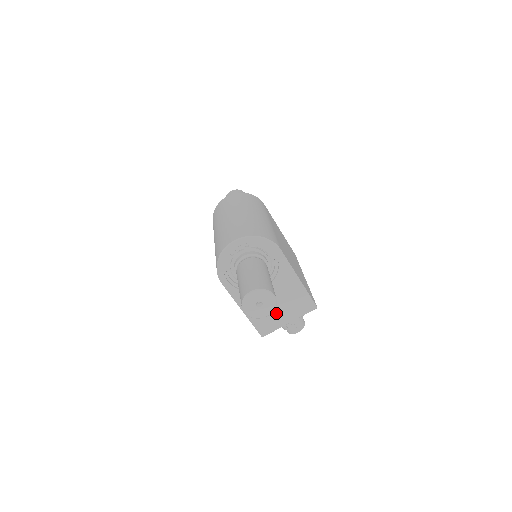
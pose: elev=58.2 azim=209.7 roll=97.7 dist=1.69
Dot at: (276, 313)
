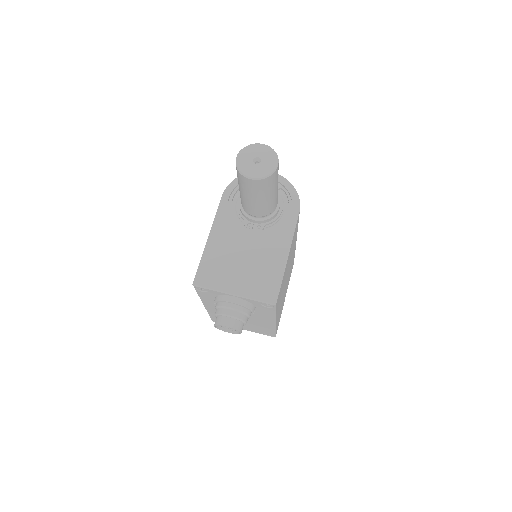
Dot at: (233, 270)
